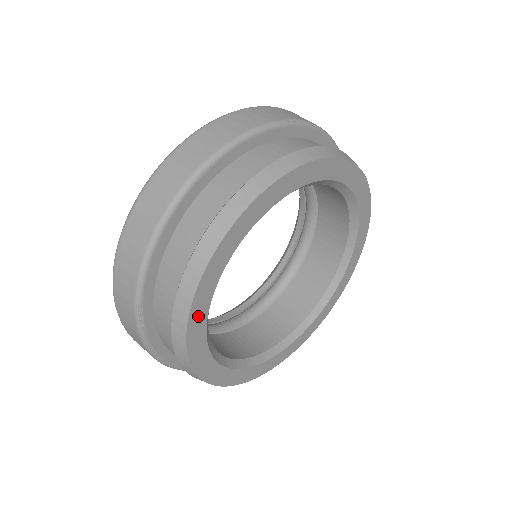
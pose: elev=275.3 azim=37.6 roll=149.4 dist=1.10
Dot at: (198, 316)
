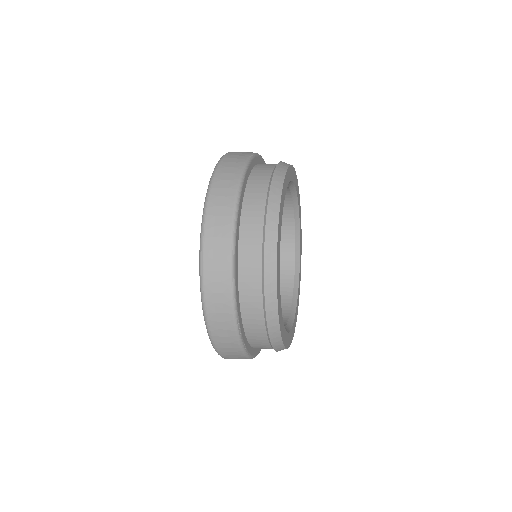
Dot at: (279, 301)
